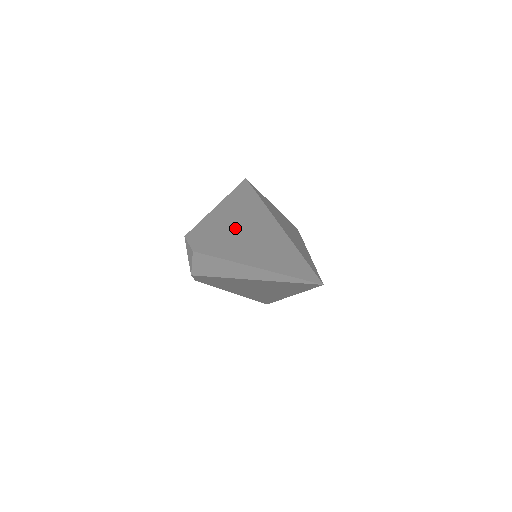
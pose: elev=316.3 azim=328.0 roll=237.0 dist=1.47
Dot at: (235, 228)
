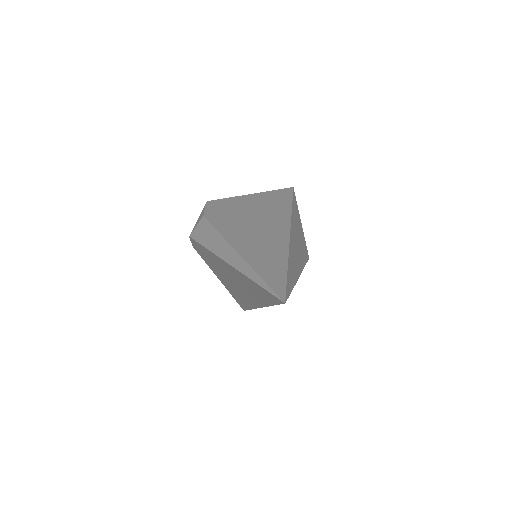
Dot at: (252, 218)
